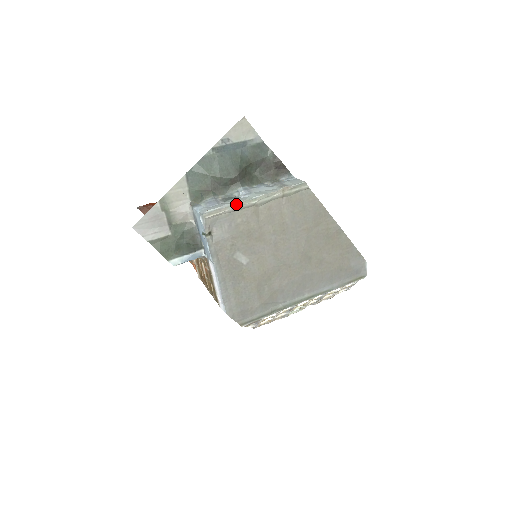
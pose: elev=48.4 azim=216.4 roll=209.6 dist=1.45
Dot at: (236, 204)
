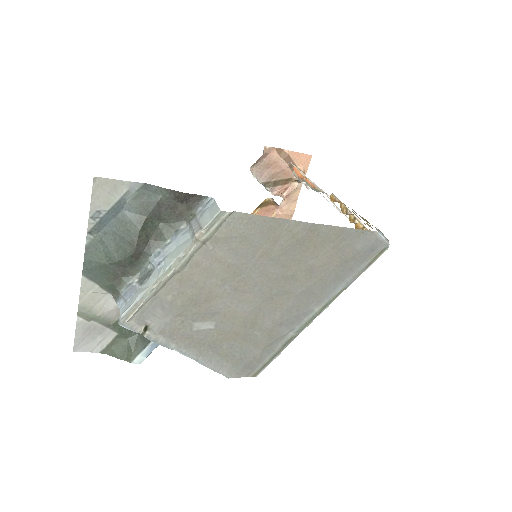
Dot at: (150, 288)
